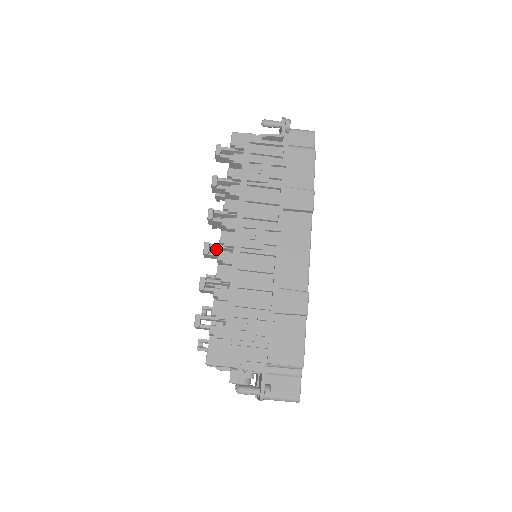
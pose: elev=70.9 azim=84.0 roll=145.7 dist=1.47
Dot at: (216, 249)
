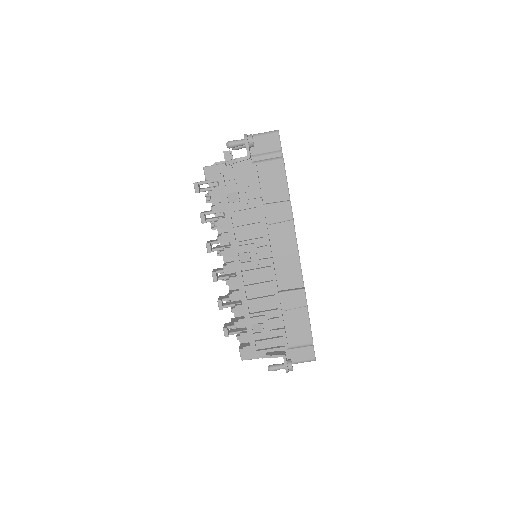
Dot at: occluded
